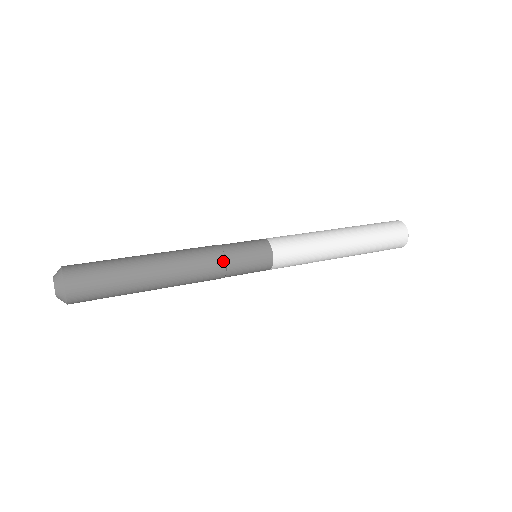
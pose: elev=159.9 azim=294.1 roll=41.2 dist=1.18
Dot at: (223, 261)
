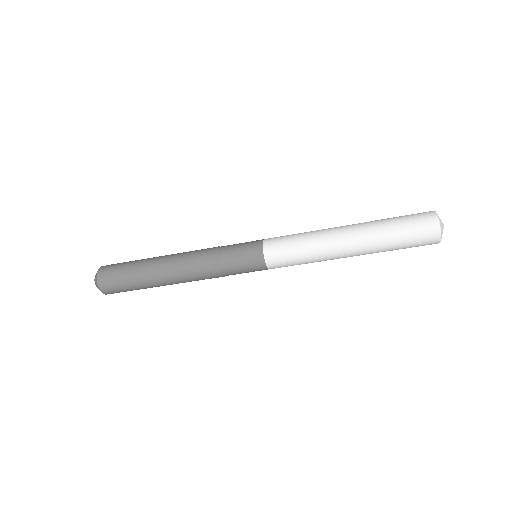
Dot at: (214, 253)
